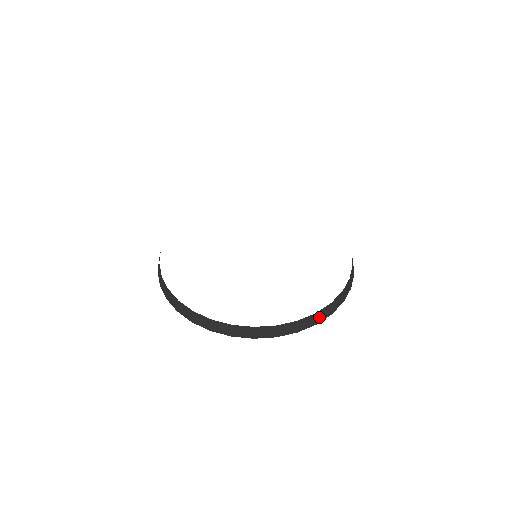
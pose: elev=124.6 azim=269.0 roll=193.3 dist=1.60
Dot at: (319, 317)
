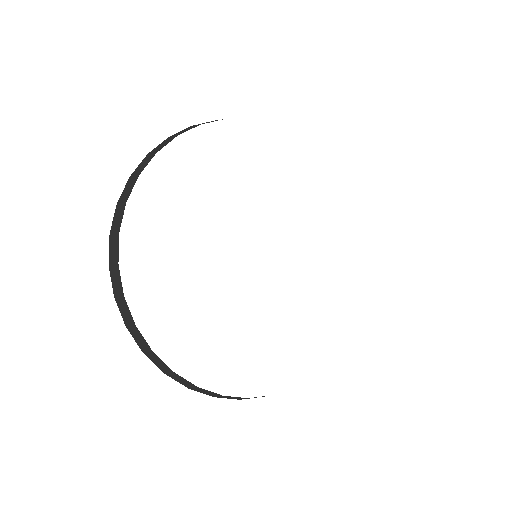
Dot at: occluded
